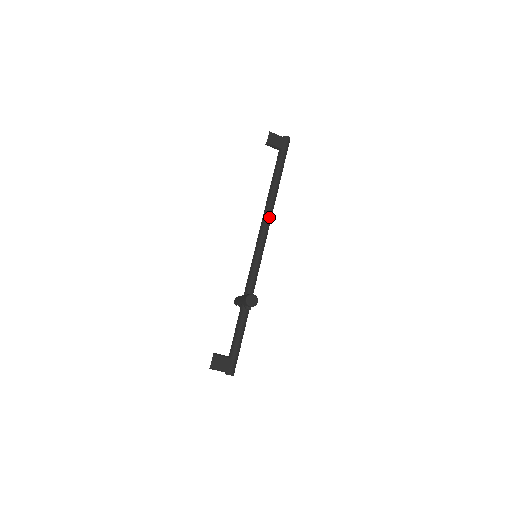
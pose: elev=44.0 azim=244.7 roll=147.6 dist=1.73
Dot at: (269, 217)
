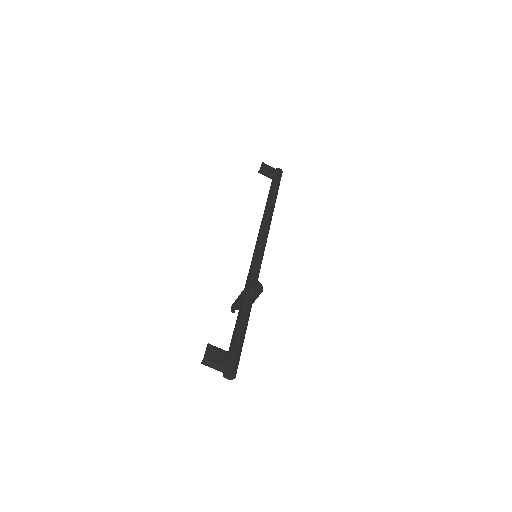
Dot at: (268, 223)
